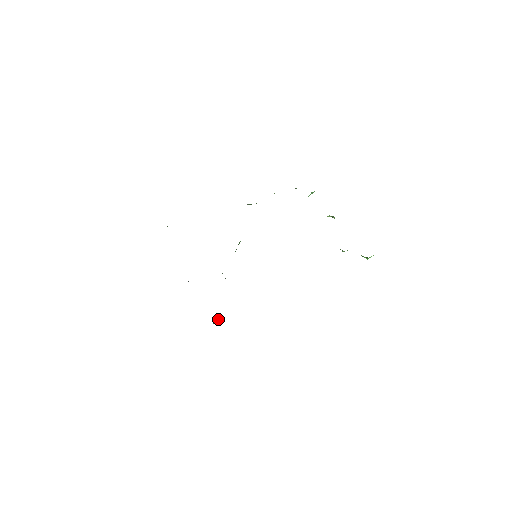
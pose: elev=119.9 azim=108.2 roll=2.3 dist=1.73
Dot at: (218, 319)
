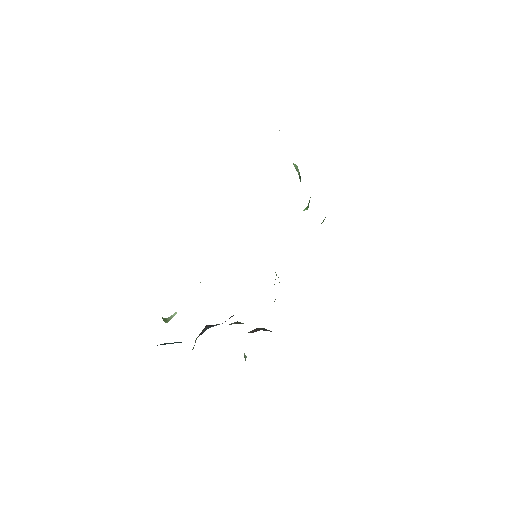
Dot at: occluded
